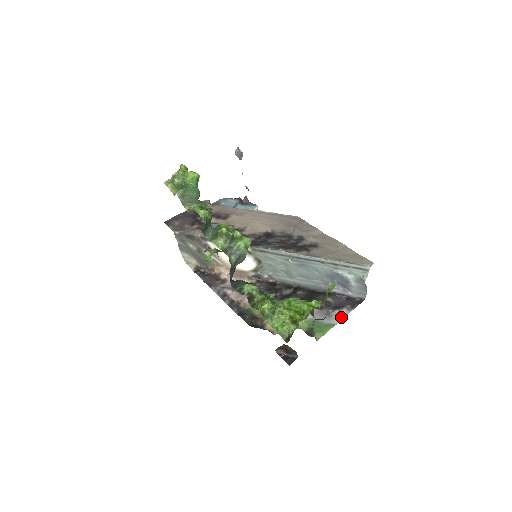
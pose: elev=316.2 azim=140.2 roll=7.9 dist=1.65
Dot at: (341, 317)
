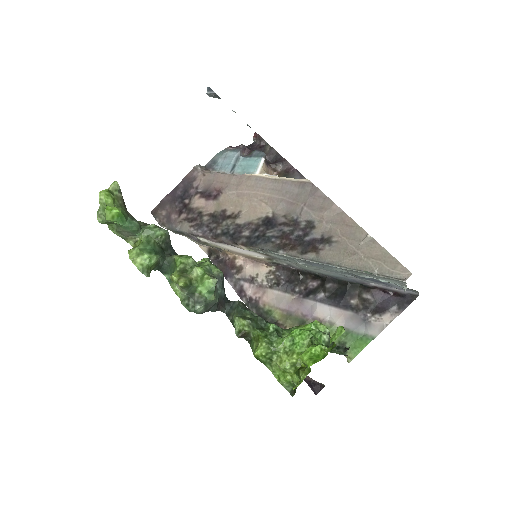
Dot at: (383, 326)
